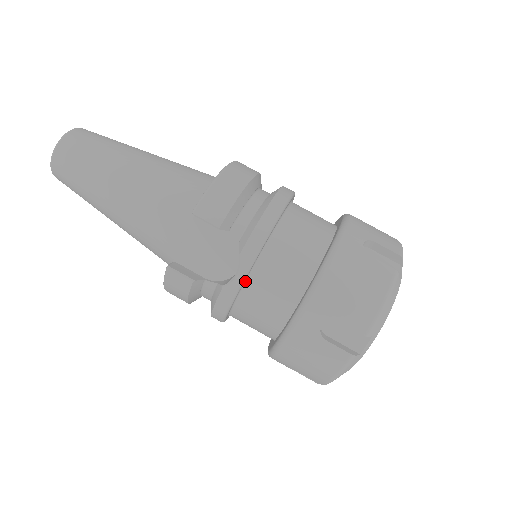
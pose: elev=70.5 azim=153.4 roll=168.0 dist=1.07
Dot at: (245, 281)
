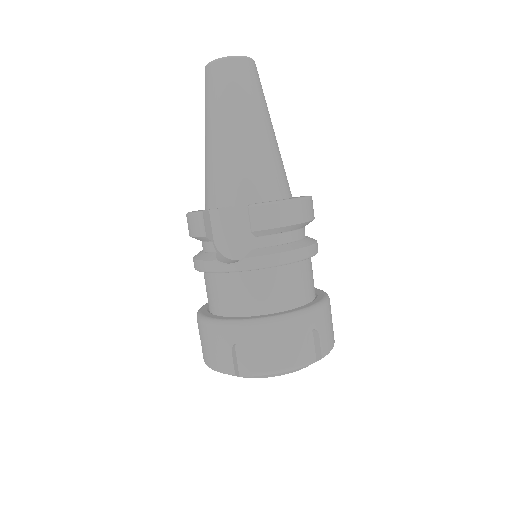
Dot at: occluded
